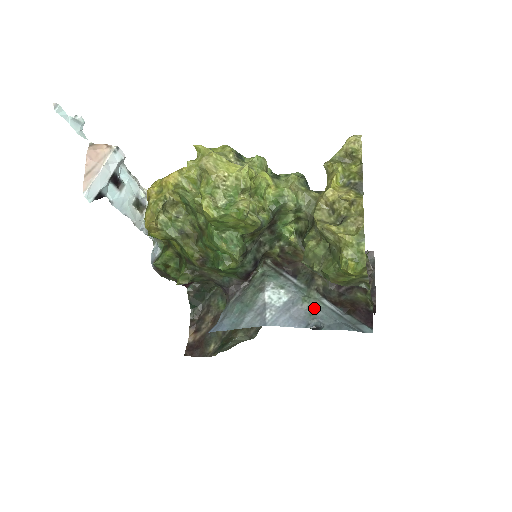
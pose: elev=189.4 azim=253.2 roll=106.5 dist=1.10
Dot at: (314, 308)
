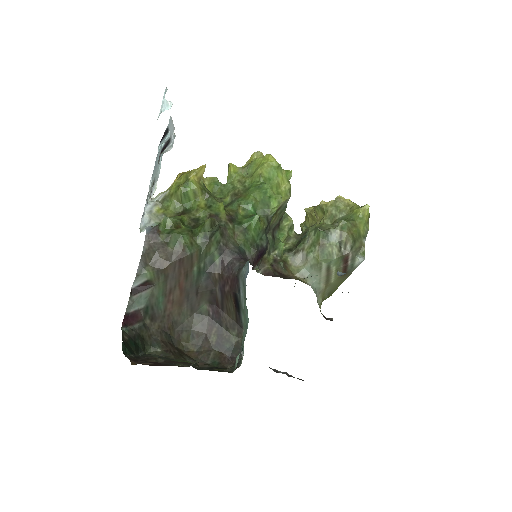
Dot at: occluded
